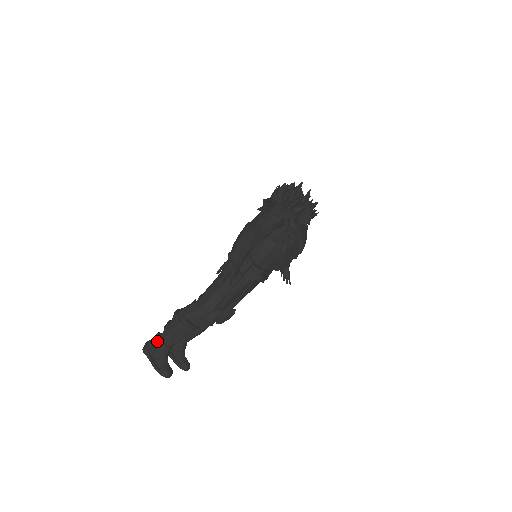
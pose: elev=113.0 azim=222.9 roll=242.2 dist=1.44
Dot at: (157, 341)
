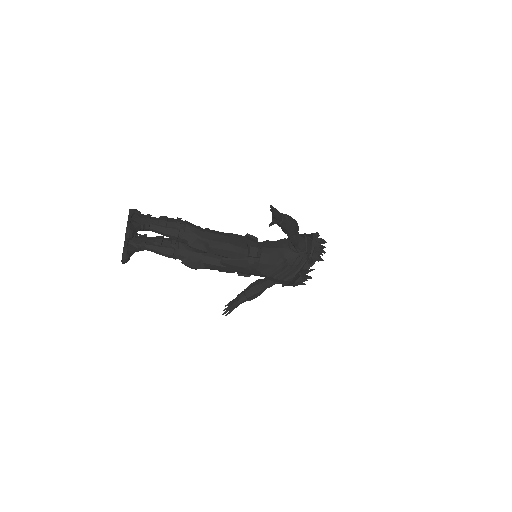
Dot at: (148, 215)
